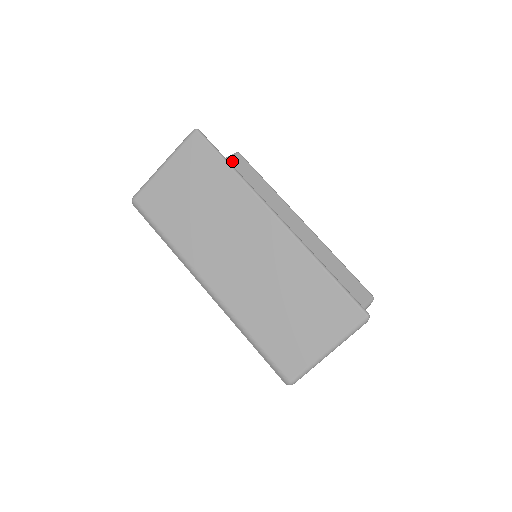
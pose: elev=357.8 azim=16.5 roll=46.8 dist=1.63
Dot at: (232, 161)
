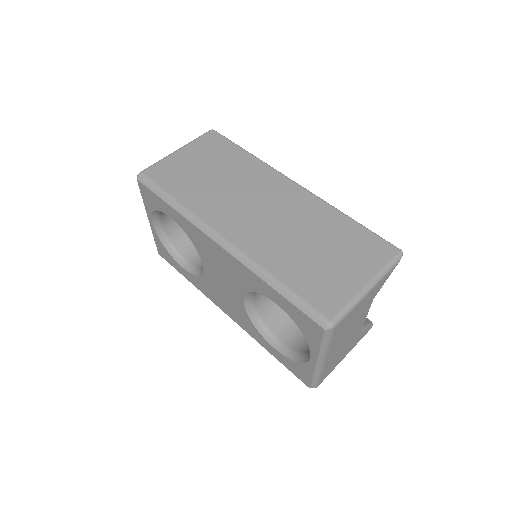
Dot at: occluded
